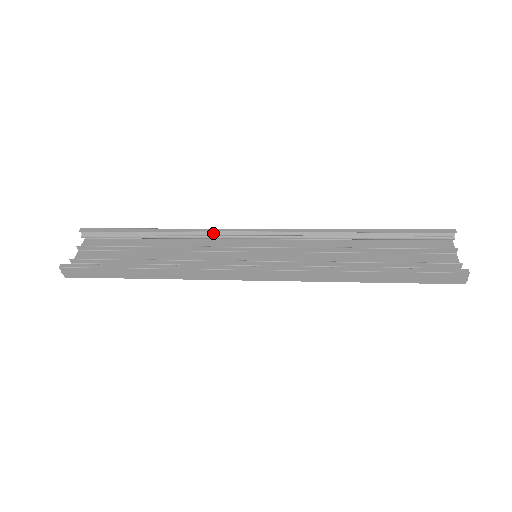
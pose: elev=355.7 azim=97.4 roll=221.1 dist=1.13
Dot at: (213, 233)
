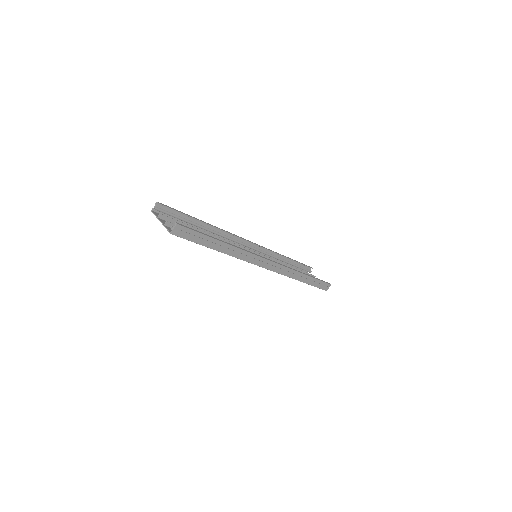
Dot at: (230, 236)
